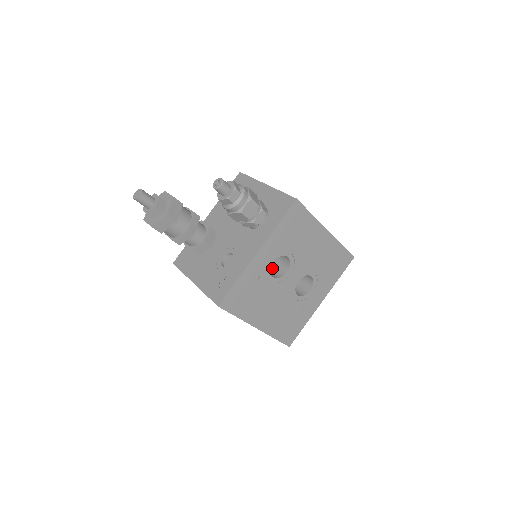
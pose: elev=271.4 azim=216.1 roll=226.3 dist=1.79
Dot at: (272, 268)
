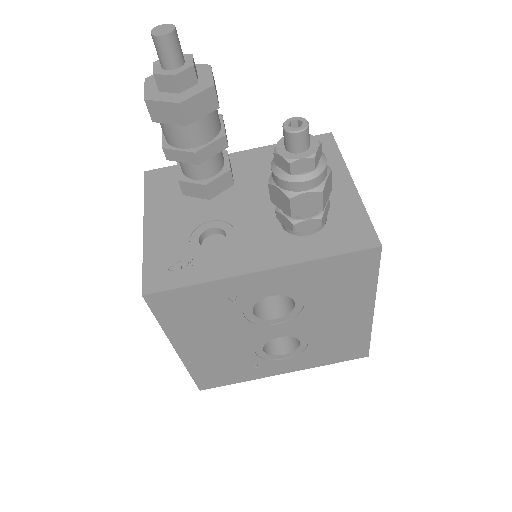
Dot at: occluded
